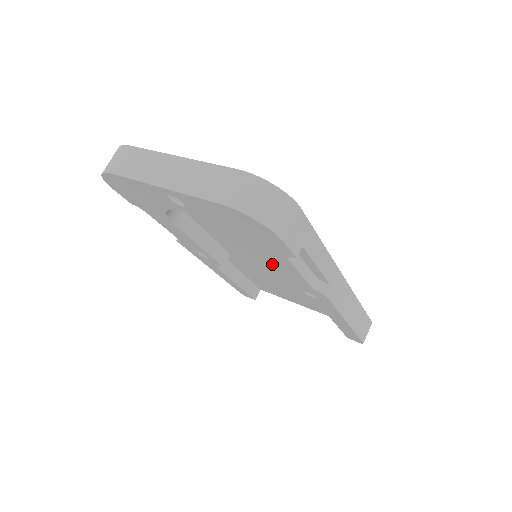
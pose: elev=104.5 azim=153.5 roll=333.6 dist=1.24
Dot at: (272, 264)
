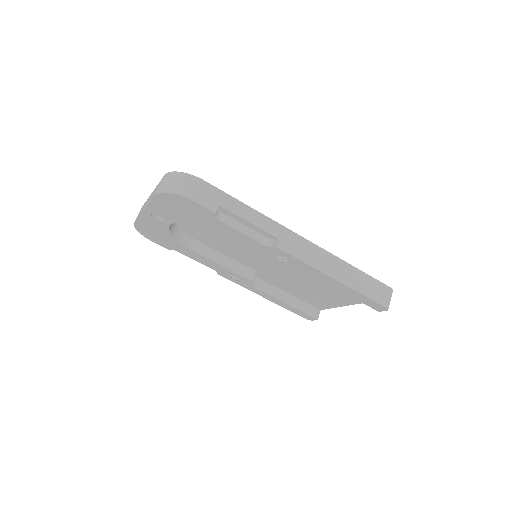
Dot at: (232, 239)
